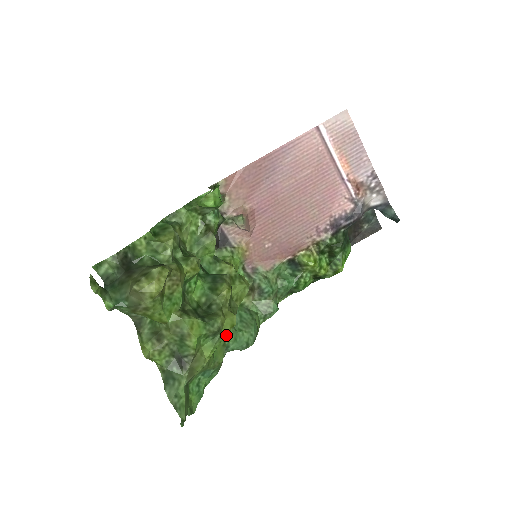
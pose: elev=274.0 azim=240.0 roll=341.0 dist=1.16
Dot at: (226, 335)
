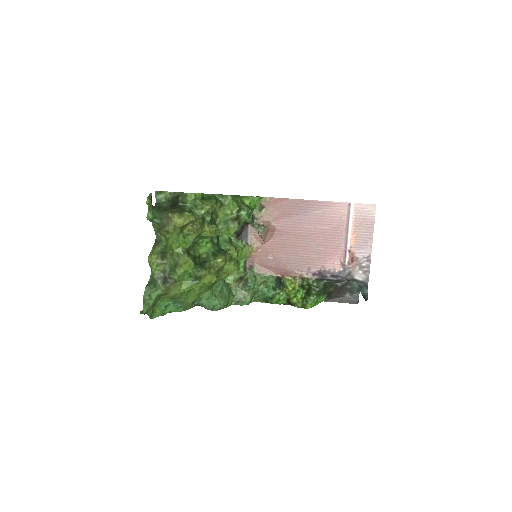
Dot at: (204, 289)
